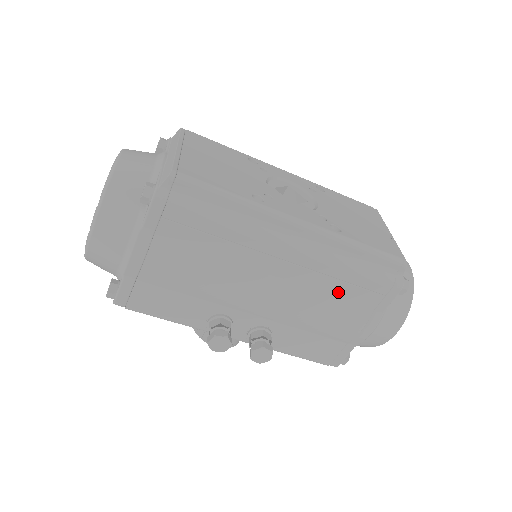
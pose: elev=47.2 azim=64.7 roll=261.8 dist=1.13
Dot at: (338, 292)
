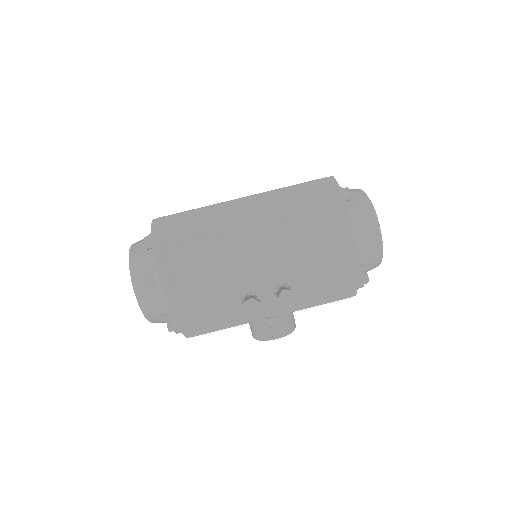
Dot at: (305, 224)
